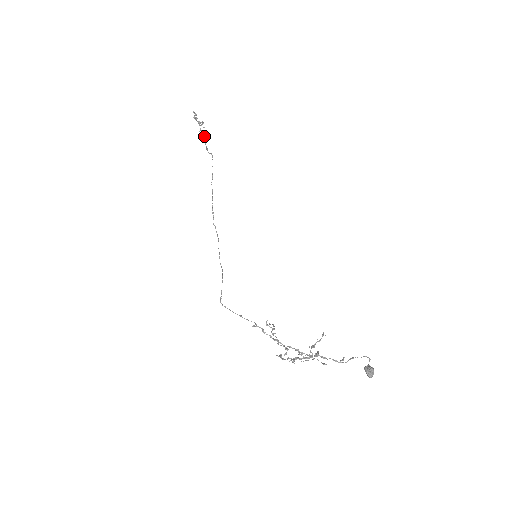
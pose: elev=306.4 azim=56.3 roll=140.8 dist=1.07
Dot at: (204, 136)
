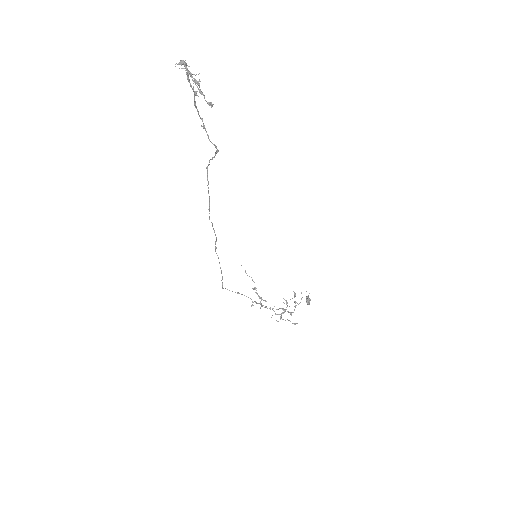
Dot at: occluded
